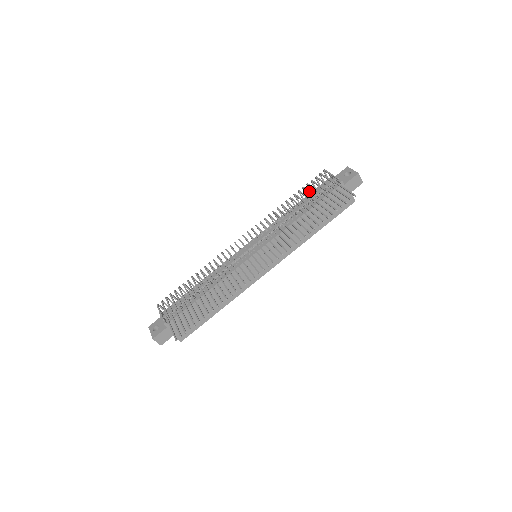
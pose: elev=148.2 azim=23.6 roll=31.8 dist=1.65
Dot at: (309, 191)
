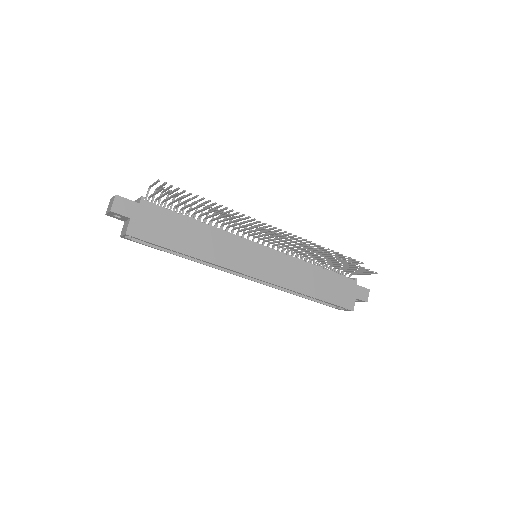
Dot at: occluded
